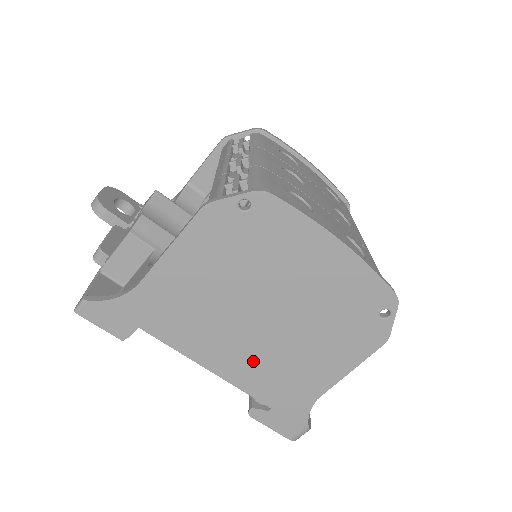
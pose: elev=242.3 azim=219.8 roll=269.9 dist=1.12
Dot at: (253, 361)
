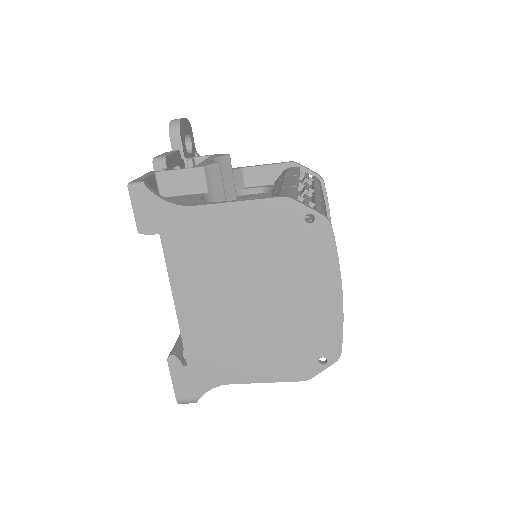
Dot at: (210, 322)
